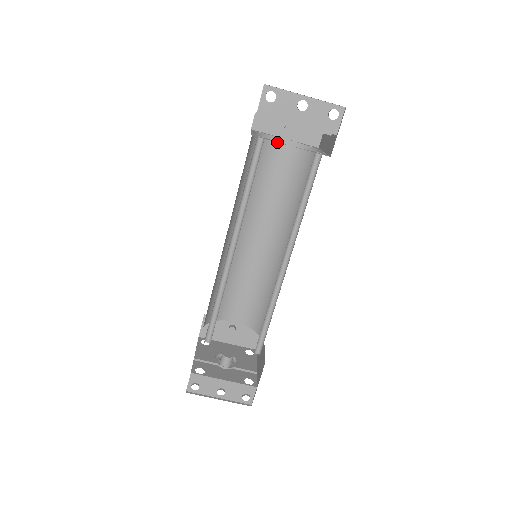
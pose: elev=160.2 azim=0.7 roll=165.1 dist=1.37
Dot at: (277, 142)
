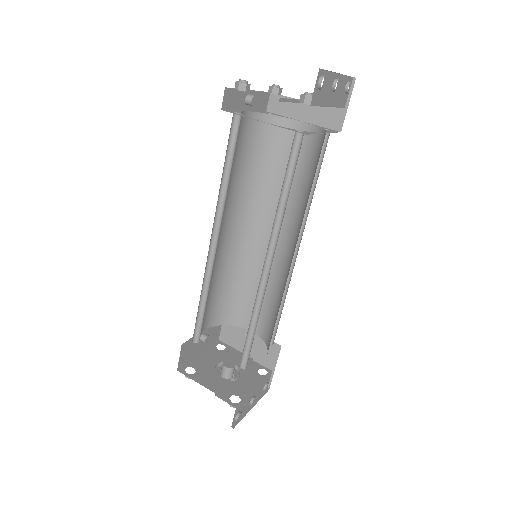
Dot at: (242, 118)
